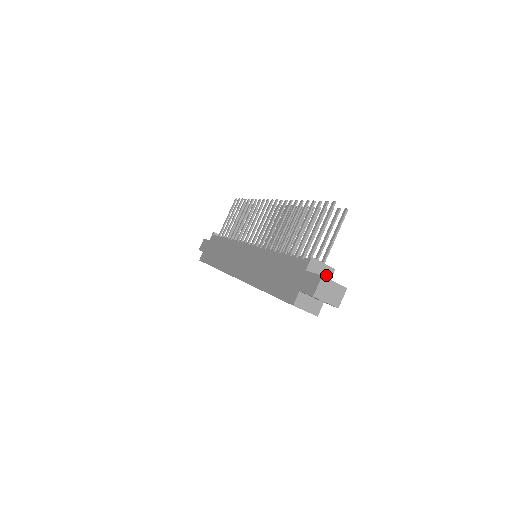
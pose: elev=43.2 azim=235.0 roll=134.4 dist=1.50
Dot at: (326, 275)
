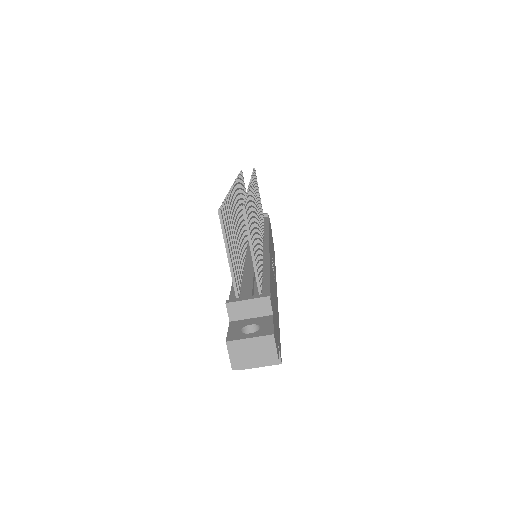
Dot at: (262, 310)
